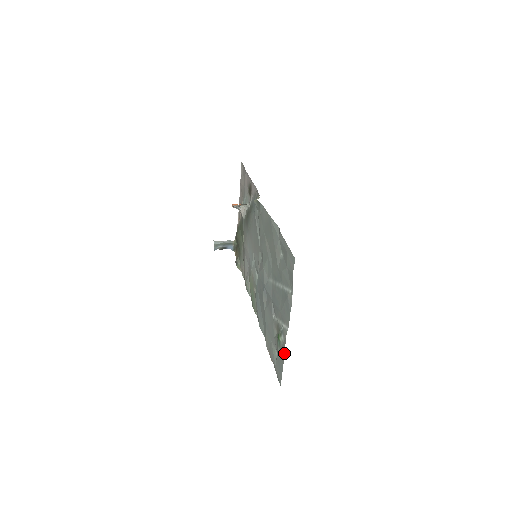
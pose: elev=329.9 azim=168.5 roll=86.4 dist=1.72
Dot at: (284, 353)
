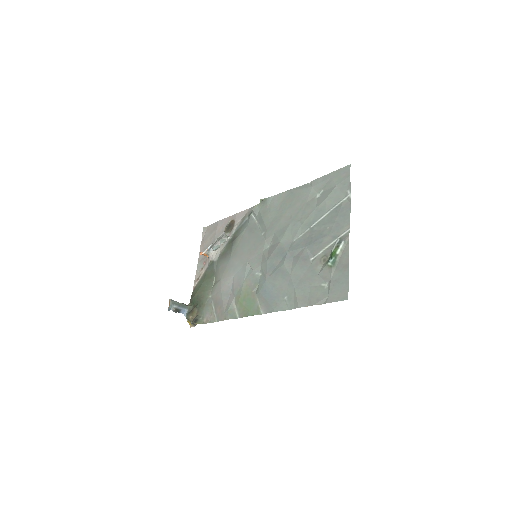
Dot at: (348, 256)
